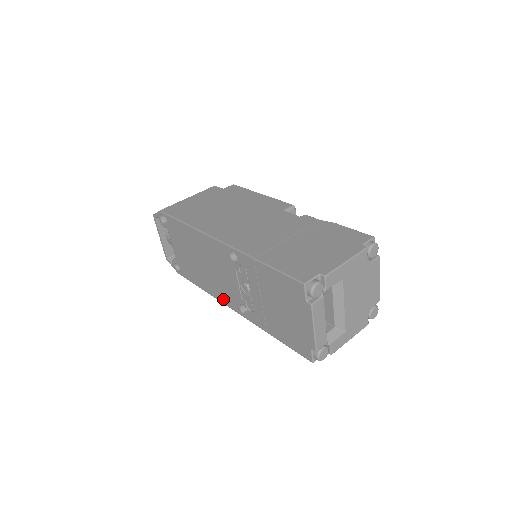
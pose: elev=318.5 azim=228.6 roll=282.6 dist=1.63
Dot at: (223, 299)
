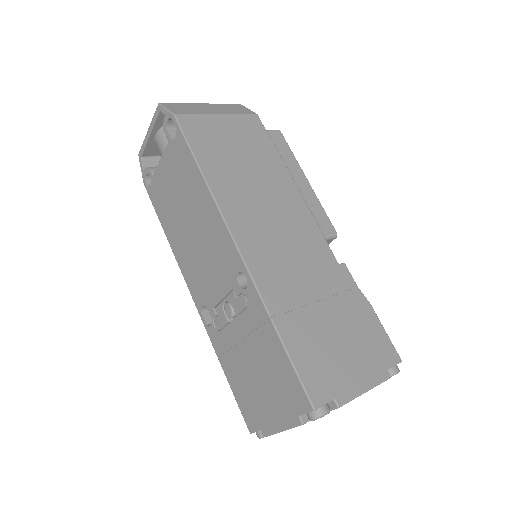
Dot at: (187, 276)
